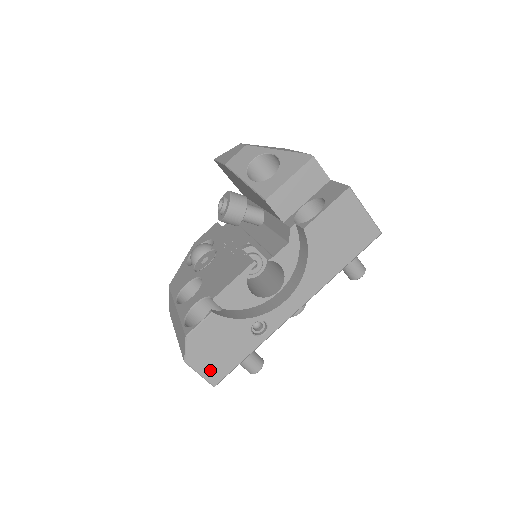
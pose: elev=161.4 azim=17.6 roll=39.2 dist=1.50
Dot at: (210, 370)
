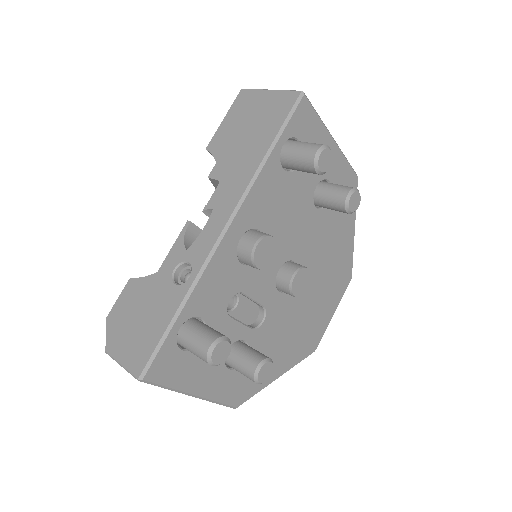
Dot at: (132, 354)
